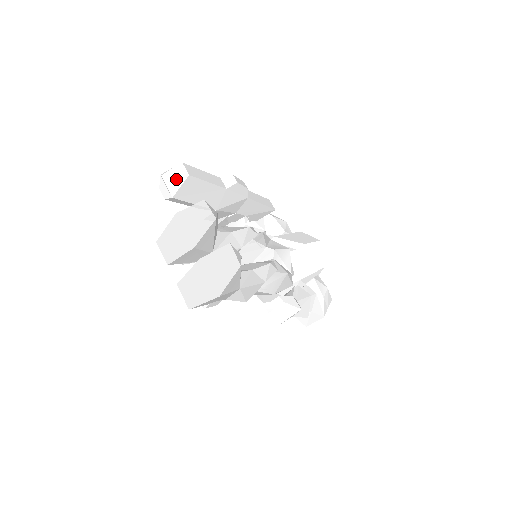
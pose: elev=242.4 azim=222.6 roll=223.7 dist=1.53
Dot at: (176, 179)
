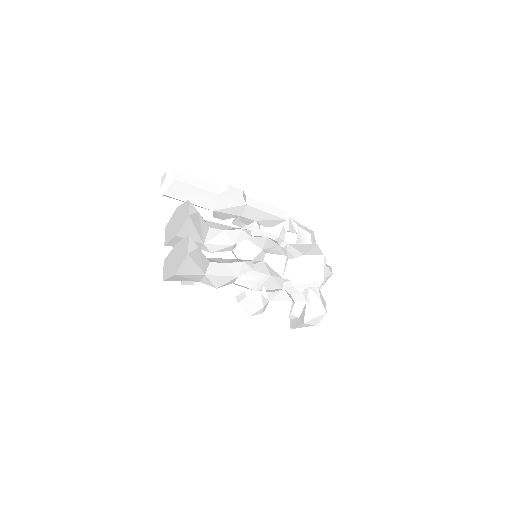
Dot at: (165, 181)
